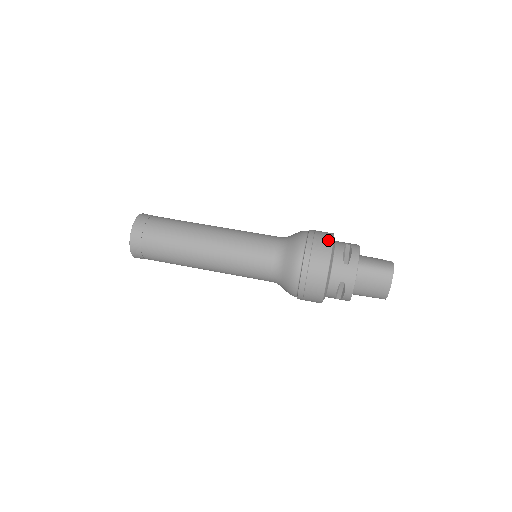
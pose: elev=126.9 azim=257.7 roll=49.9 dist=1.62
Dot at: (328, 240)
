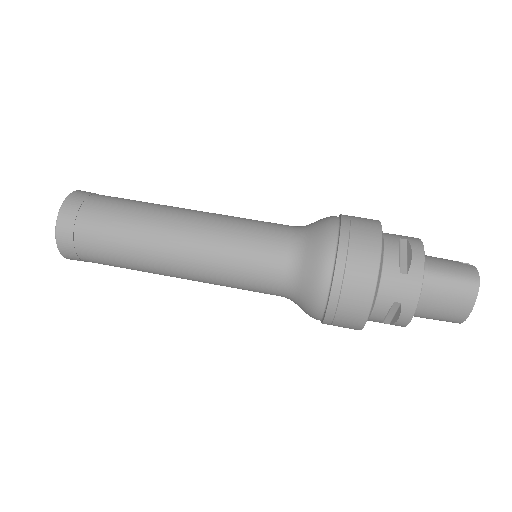
Dot at: (374, 233)
